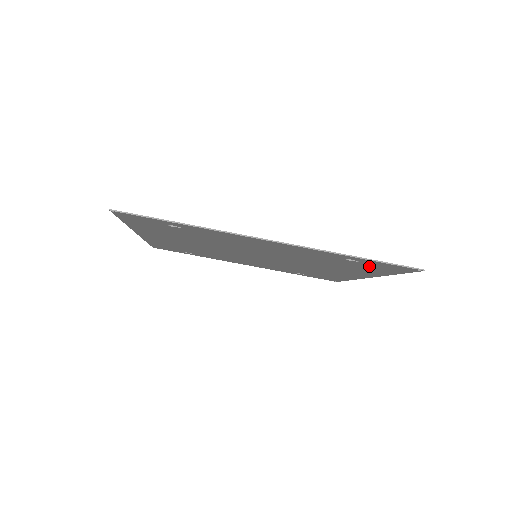
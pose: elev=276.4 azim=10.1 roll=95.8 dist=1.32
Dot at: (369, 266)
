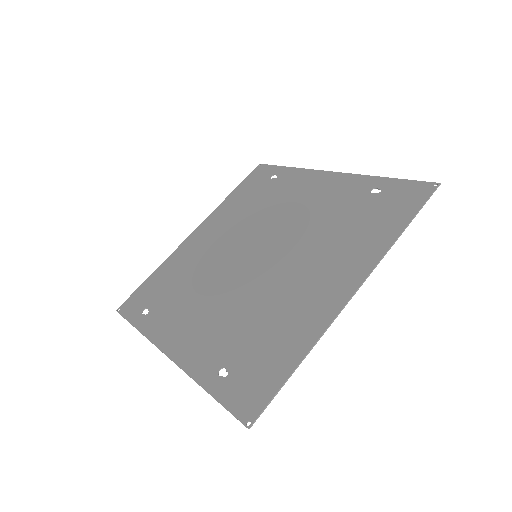
Dot at: (253, 367)
